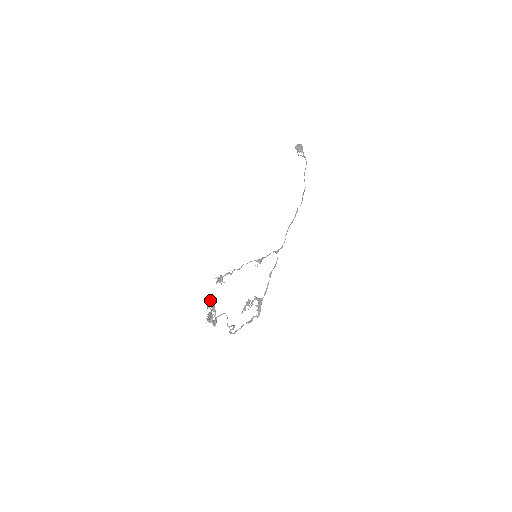
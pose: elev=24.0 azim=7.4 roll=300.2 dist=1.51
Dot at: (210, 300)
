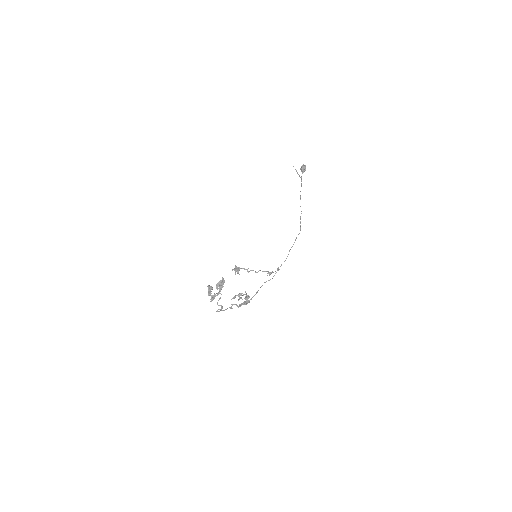
Dot at: (223, 282)
